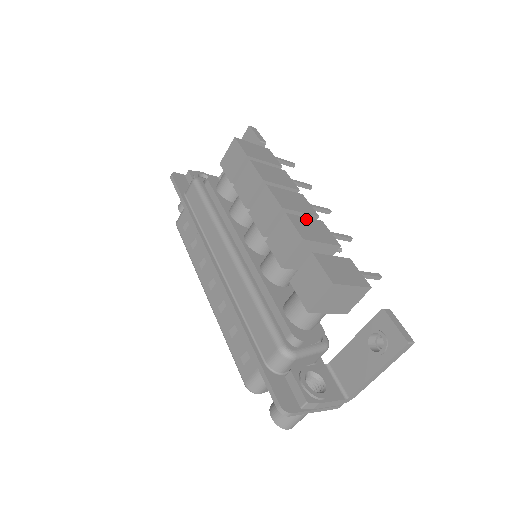
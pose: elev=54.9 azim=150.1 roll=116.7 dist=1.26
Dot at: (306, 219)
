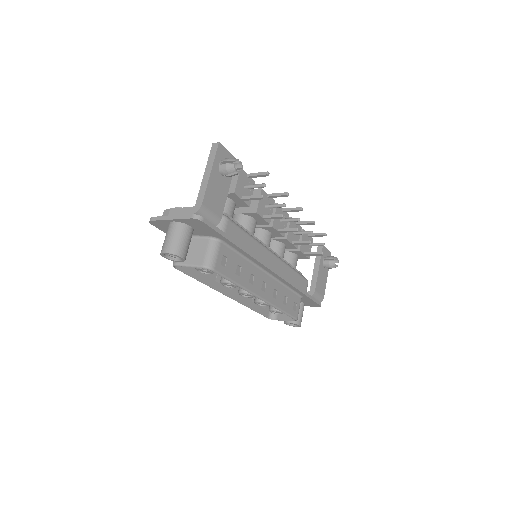
Dot at: occluded
